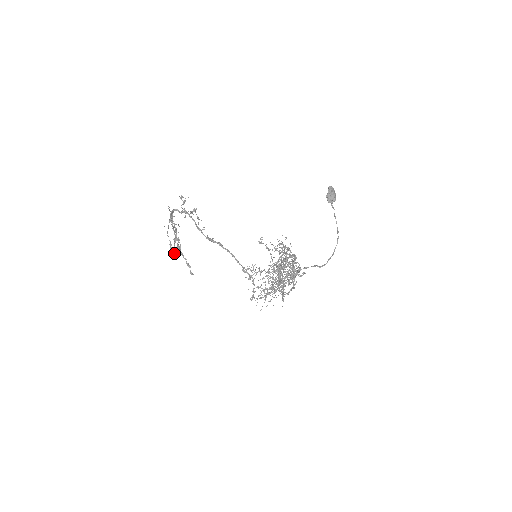
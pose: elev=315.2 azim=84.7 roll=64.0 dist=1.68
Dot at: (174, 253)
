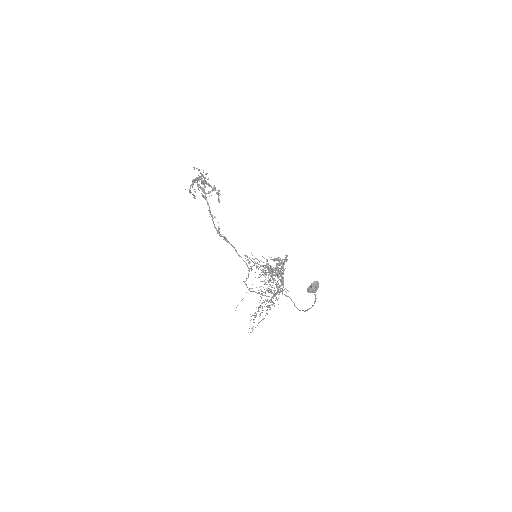
Dot at: occluded
